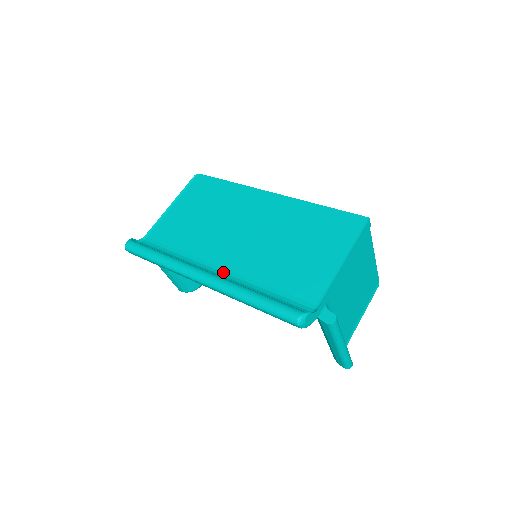
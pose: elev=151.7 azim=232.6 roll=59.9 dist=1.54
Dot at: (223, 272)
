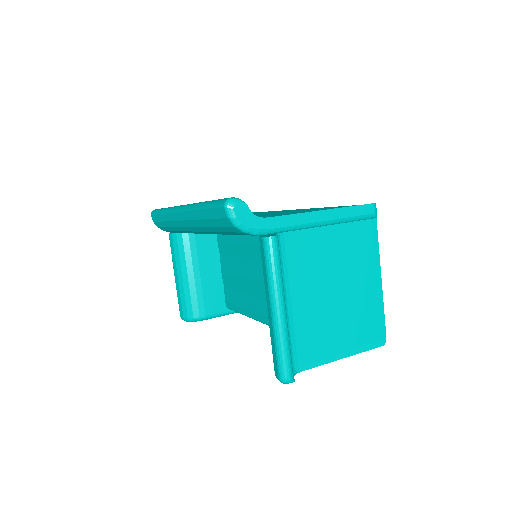
Dot at: occluded
